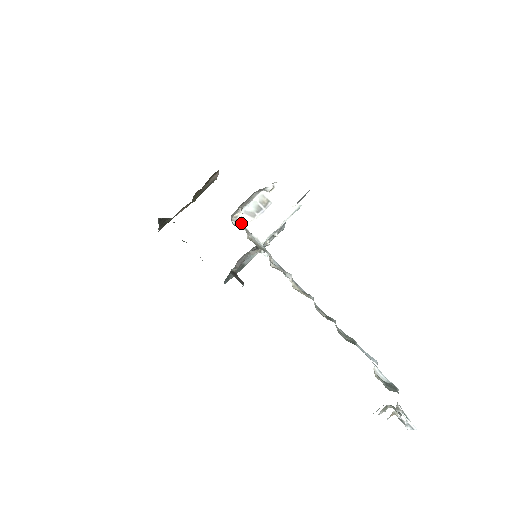
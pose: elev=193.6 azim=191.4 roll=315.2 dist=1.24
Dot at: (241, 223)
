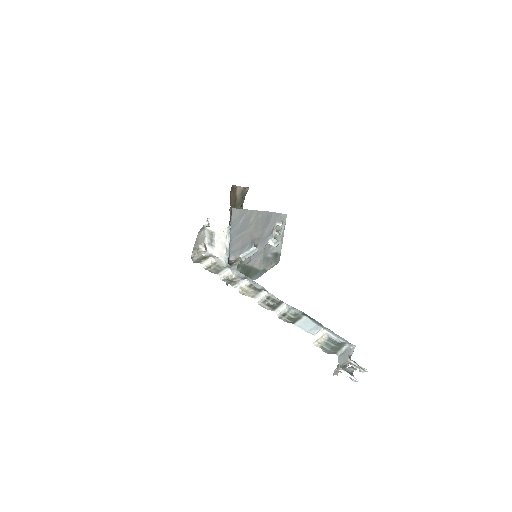
Dot at: (209, 253)
